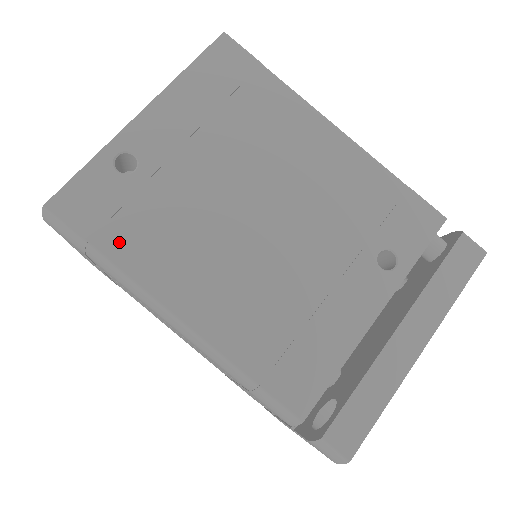
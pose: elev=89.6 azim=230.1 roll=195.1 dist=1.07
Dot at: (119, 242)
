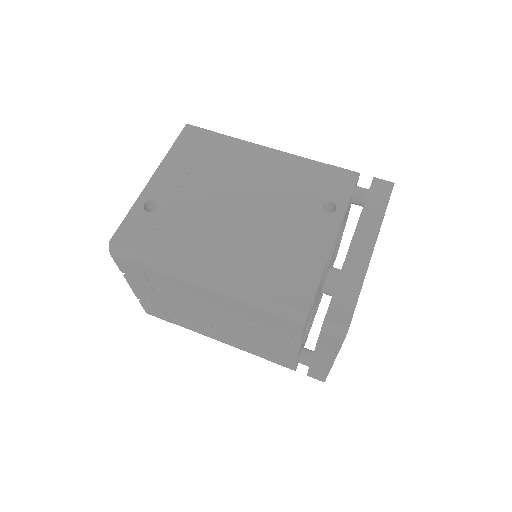
Dot at: (159, 247)
